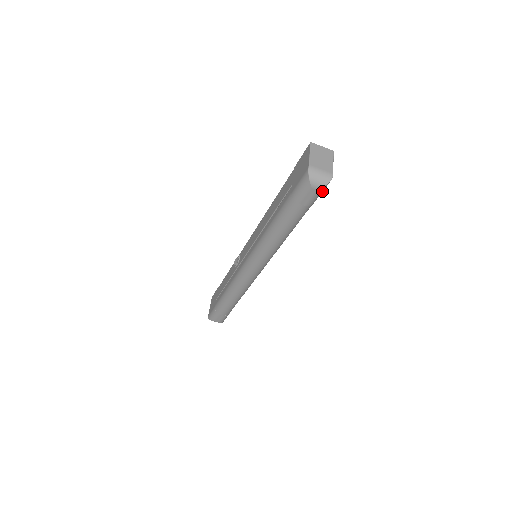
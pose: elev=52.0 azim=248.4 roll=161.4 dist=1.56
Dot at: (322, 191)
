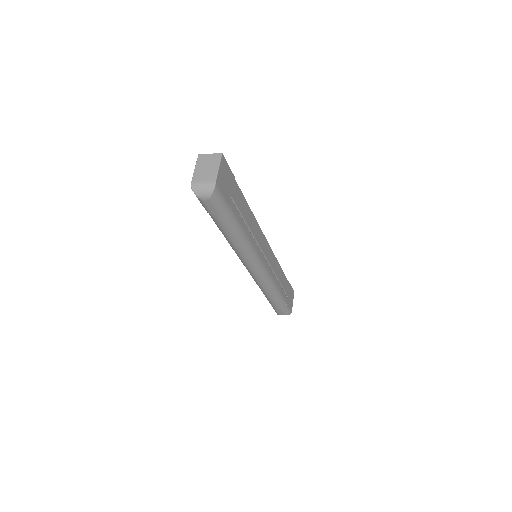
Dot at: (218, 198)
